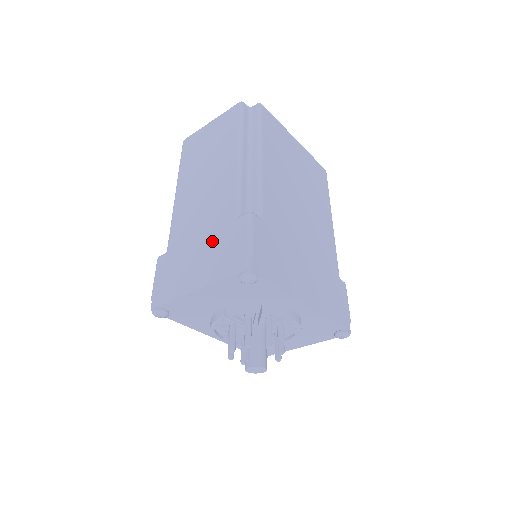
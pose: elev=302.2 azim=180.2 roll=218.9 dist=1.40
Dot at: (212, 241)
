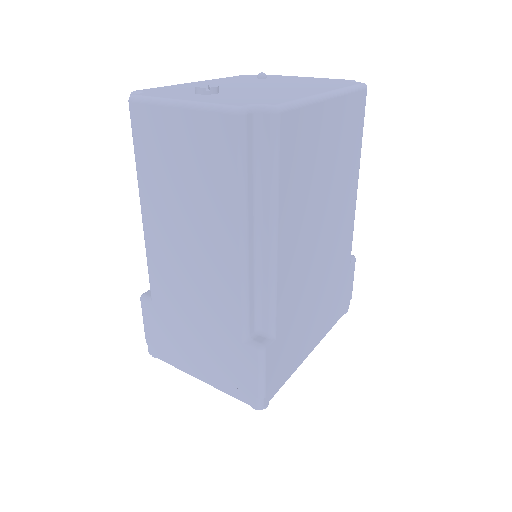
Dot at: (213, 344)
